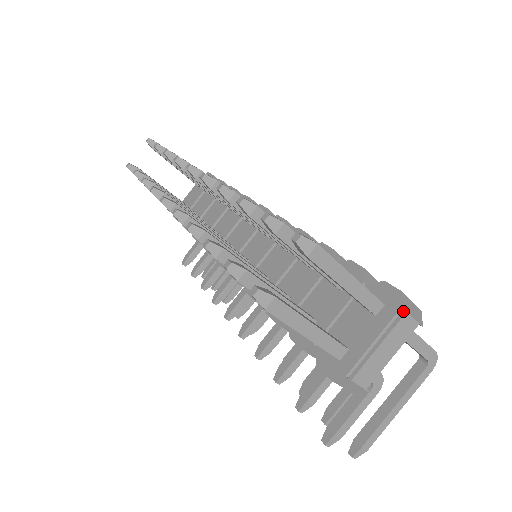
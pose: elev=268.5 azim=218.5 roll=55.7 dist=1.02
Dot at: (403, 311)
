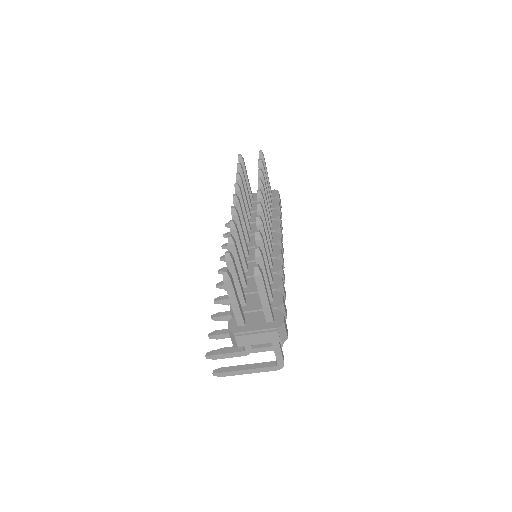
Dot at: (277, 330)
